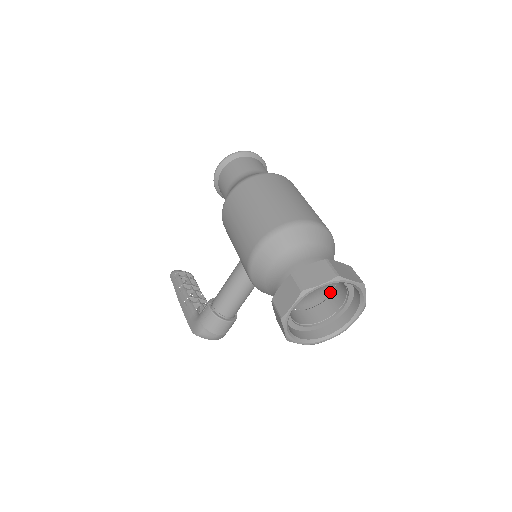
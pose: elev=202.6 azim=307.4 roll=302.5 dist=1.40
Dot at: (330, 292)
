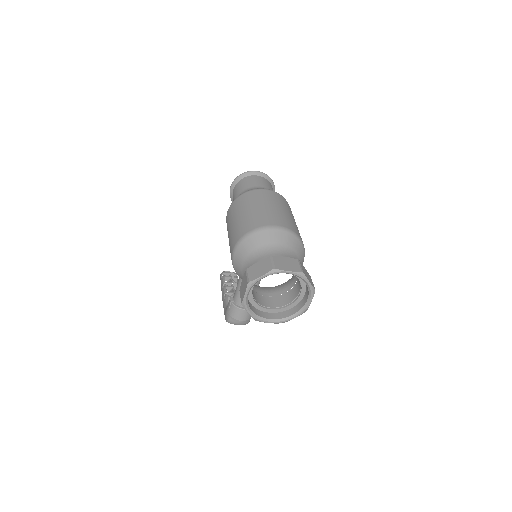
Dot at: (296, 280)
